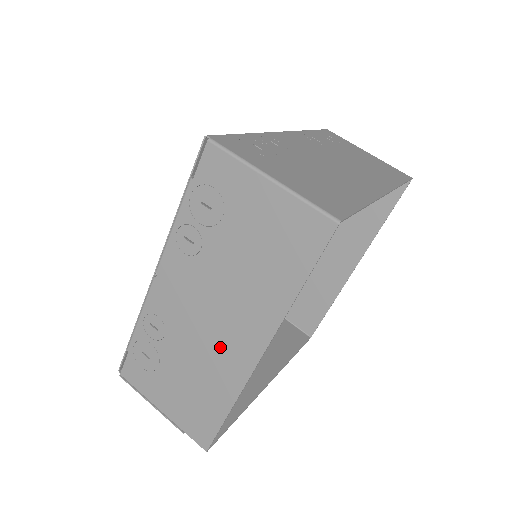
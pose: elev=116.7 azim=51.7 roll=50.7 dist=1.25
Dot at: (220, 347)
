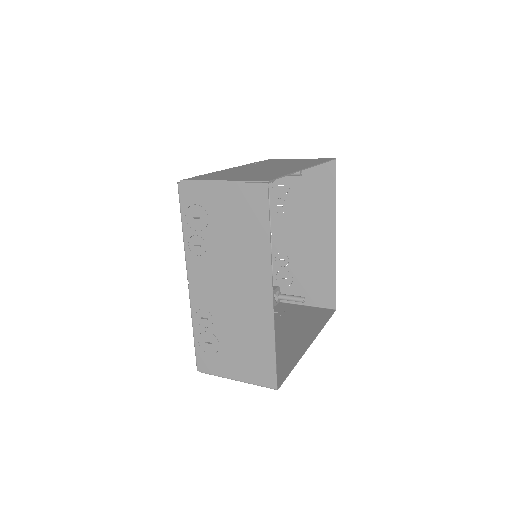
Dot at: (279, 169)
